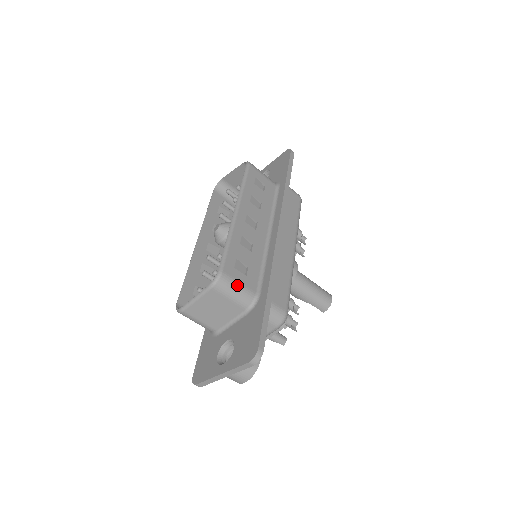
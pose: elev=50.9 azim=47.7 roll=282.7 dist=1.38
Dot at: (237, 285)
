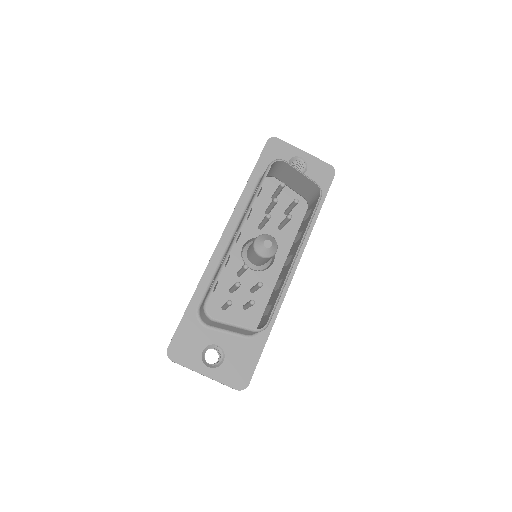
Dot at: occluded
